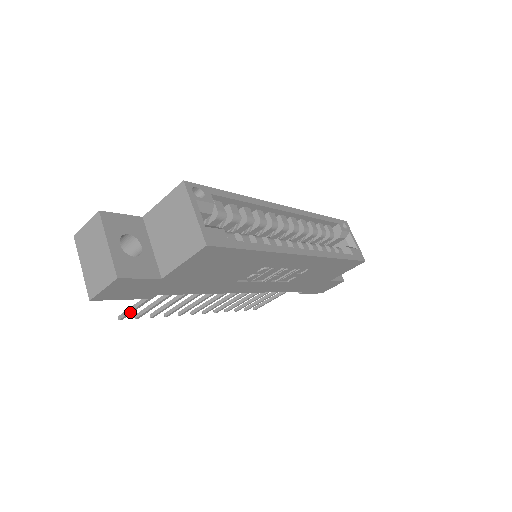
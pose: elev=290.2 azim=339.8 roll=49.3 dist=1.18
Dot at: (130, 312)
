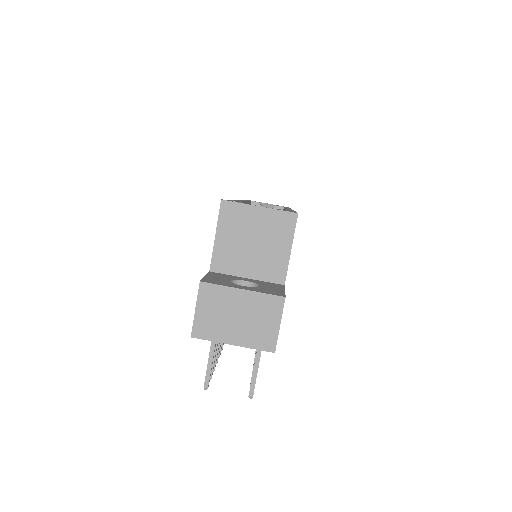
Dot at: (256, 376)
